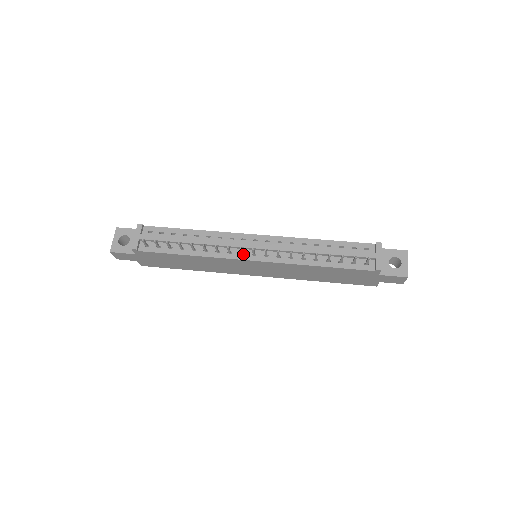
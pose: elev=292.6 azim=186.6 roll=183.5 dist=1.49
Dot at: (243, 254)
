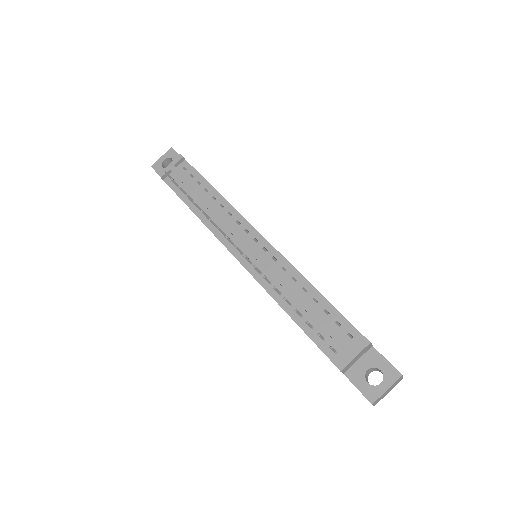
Dot at: occluded
